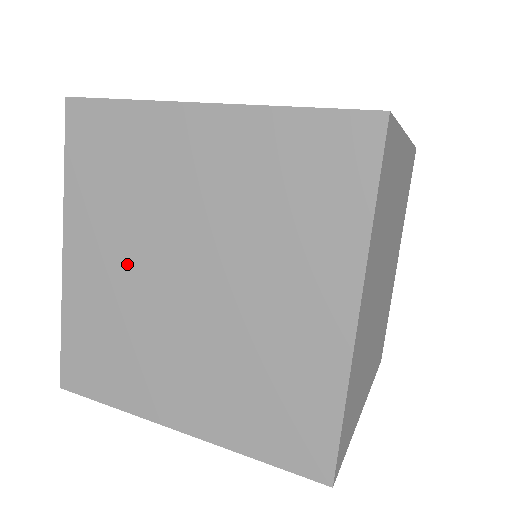
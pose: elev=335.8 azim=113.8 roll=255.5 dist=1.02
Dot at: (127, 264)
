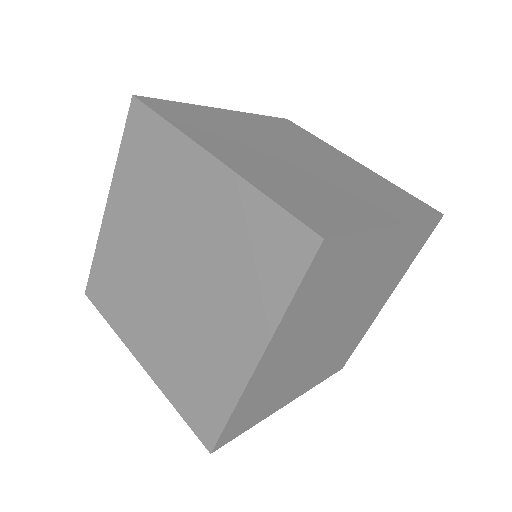
Dot at: (139, 240)
